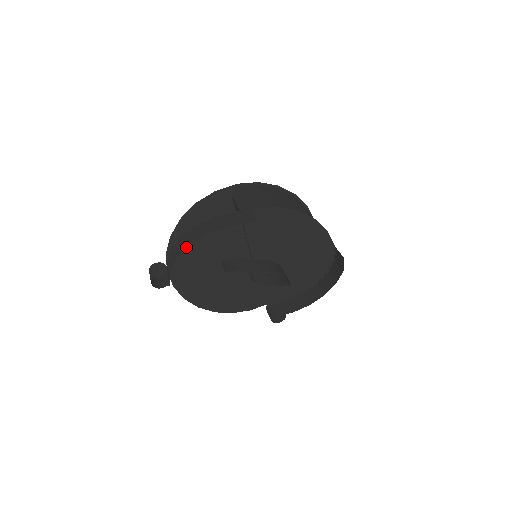
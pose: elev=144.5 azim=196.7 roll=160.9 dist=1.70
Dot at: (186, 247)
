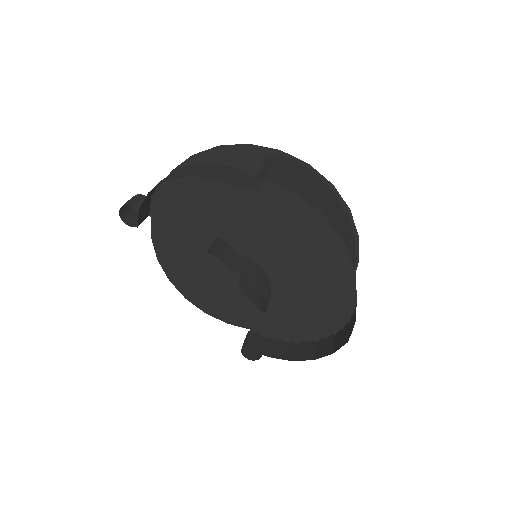
Dot at: (162, 182)
